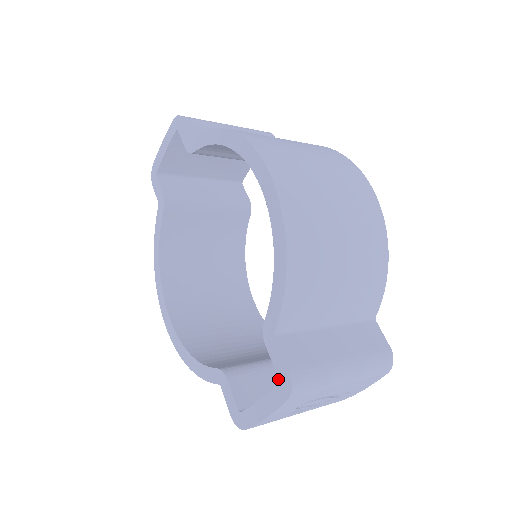
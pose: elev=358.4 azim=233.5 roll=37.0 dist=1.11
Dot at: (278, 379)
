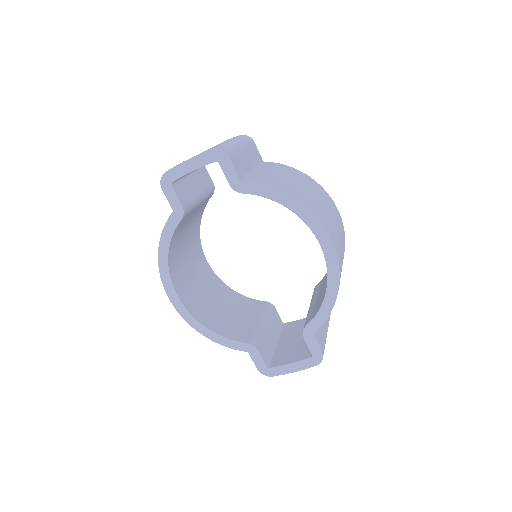
Dot at: (269, 335)
